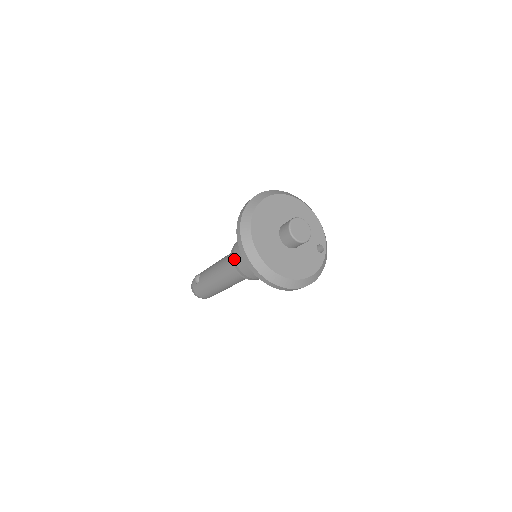
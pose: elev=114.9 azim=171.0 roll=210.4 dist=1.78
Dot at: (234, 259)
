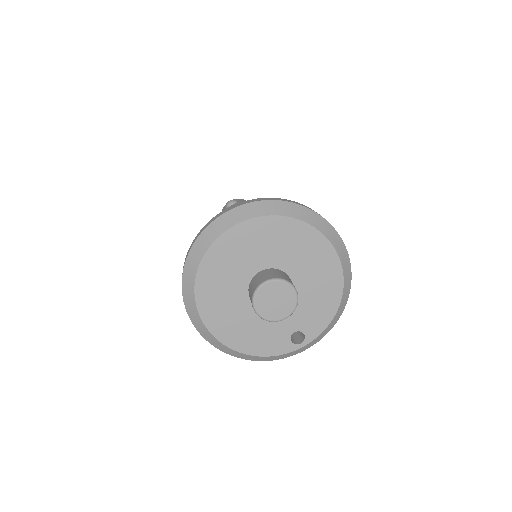
Dot at: occluded
